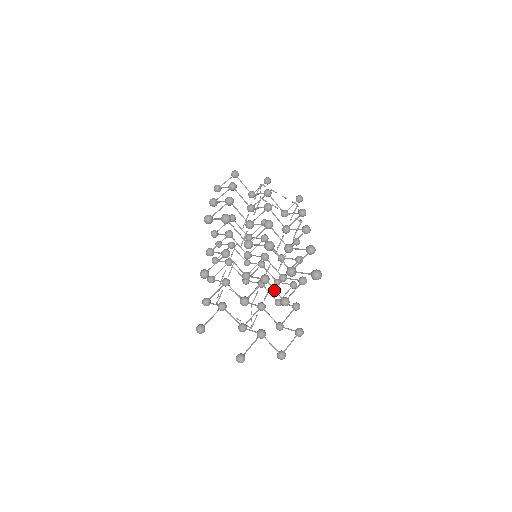
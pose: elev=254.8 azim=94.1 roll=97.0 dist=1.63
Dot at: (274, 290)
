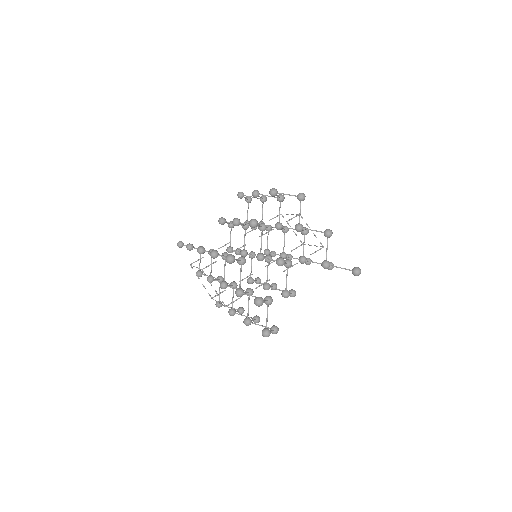
Dot at: occluded
